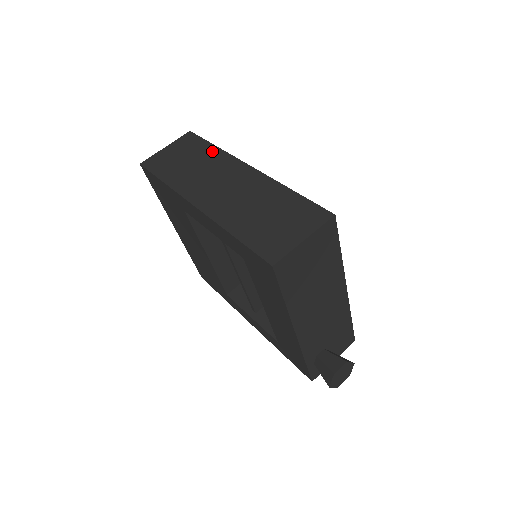
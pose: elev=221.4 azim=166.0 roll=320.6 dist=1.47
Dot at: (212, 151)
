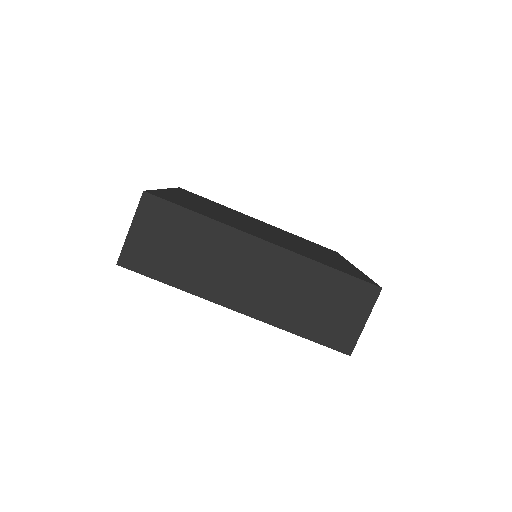
Dot at: (202, 225)
